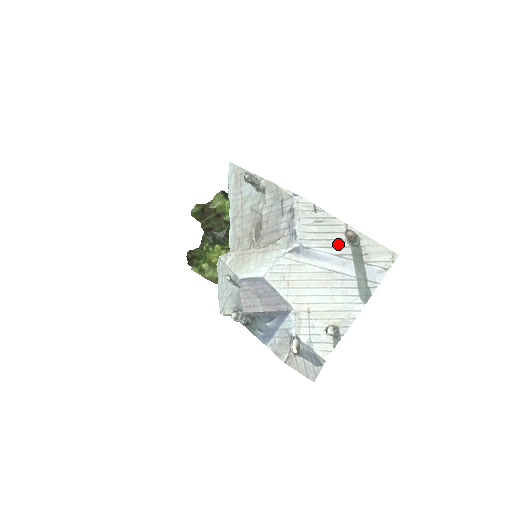
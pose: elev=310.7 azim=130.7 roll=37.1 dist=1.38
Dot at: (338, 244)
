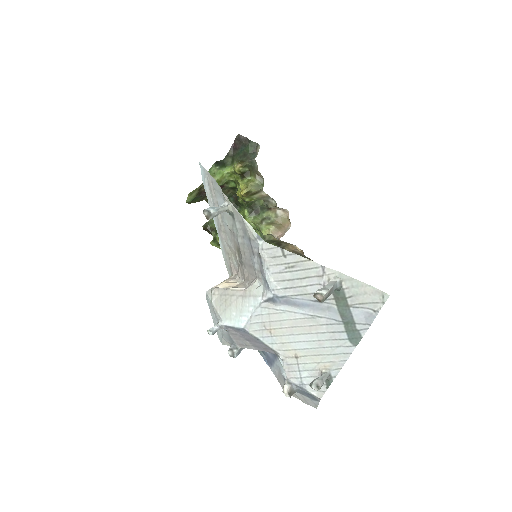
Dot at: (316, 289)
